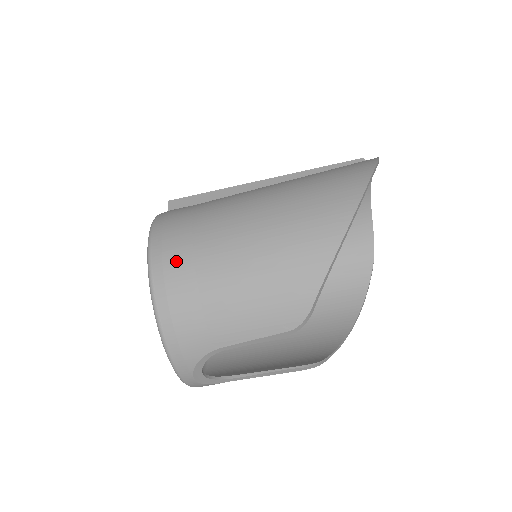
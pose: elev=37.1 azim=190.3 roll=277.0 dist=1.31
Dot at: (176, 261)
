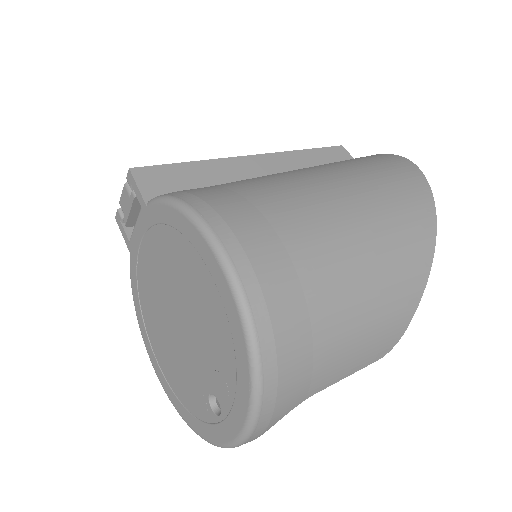
Dot at: (279, 285)
